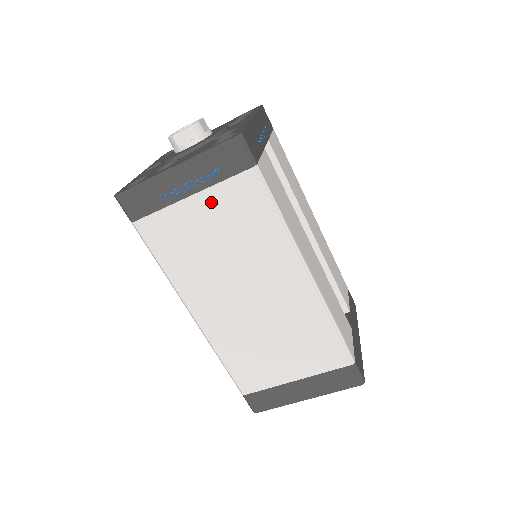
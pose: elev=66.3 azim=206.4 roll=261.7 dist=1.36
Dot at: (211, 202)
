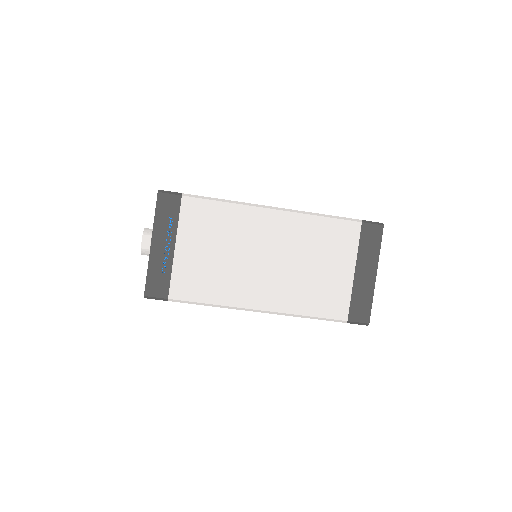
Dot at: (187, 237)
